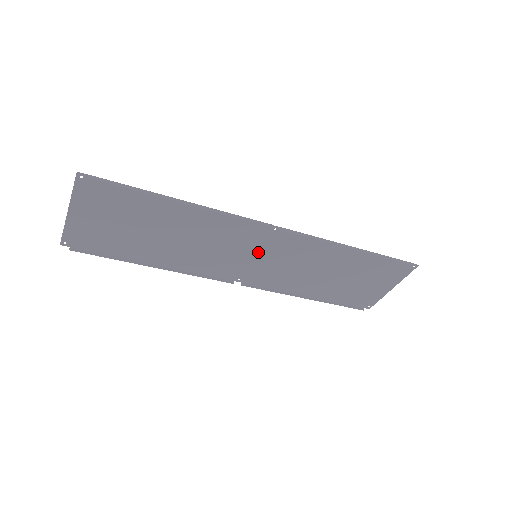
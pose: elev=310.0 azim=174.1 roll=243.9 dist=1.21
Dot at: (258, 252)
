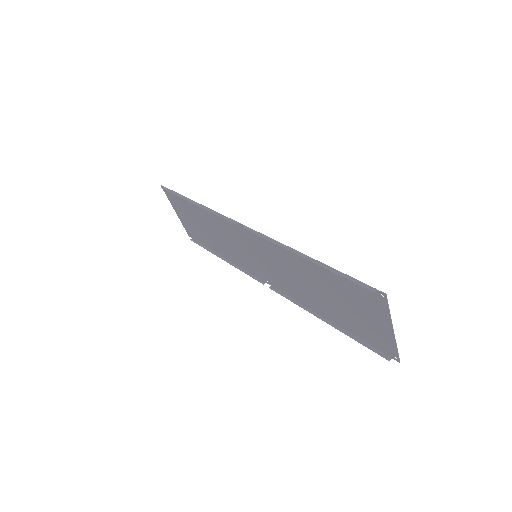
Dot at: (254, 252)
